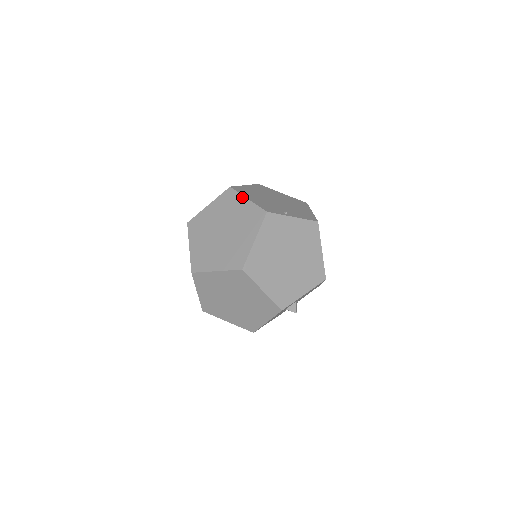
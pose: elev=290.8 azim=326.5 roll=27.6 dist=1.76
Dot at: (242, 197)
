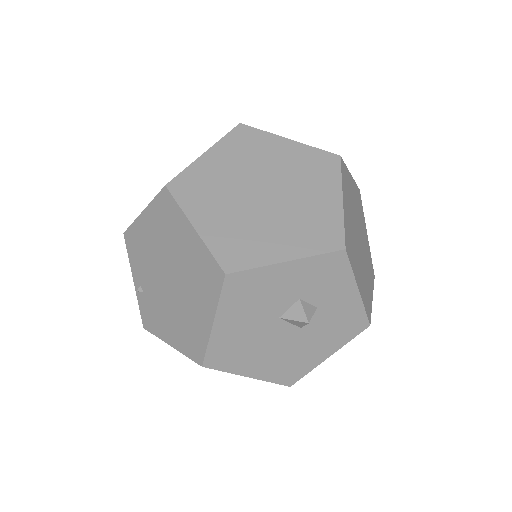
Dot at: occluded
